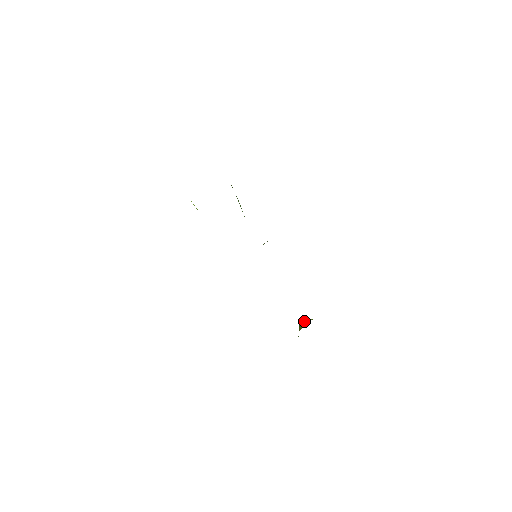
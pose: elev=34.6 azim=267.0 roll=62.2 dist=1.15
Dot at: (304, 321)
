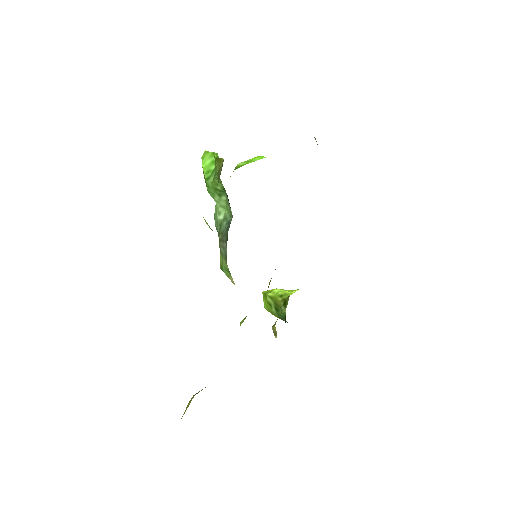
Dot at: (272, 292)
